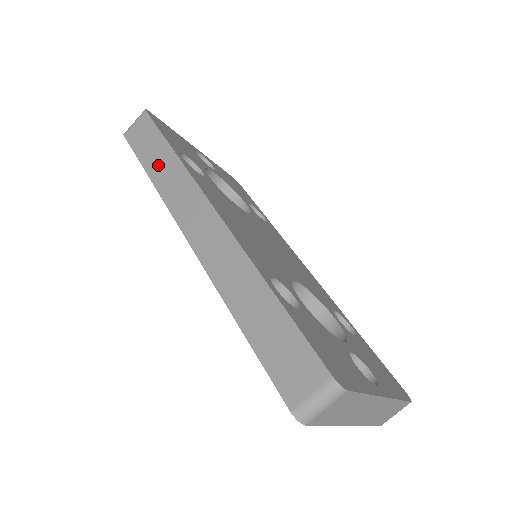
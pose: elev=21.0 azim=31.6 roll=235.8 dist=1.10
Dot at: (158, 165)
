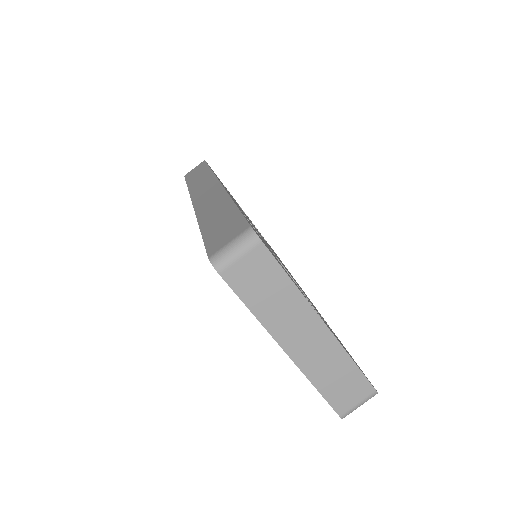
Dot at: (196, 178)
